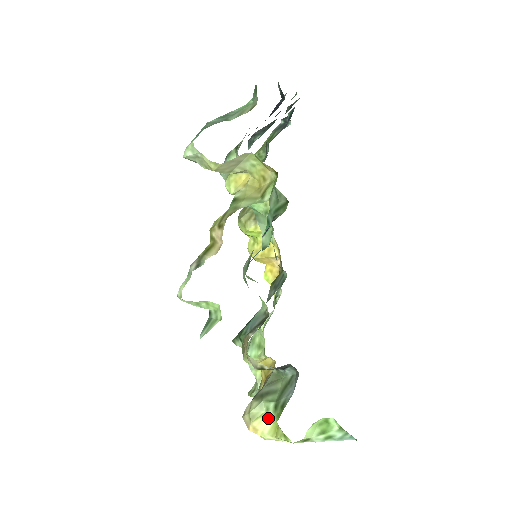
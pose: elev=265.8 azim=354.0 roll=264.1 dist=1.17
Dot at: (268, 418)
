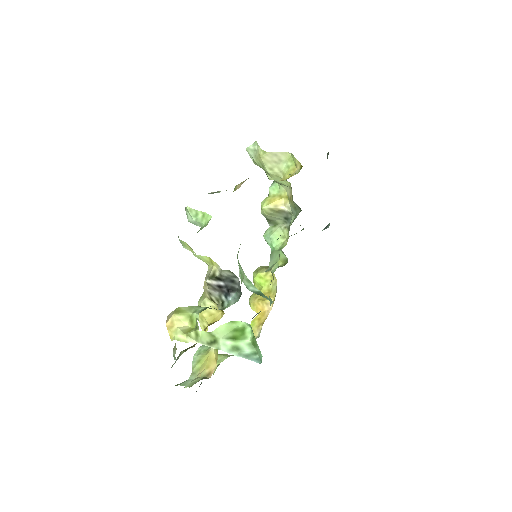
Dot at: (190, 321)
